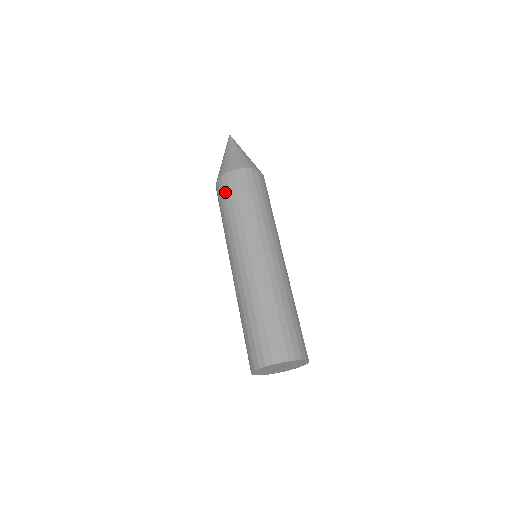
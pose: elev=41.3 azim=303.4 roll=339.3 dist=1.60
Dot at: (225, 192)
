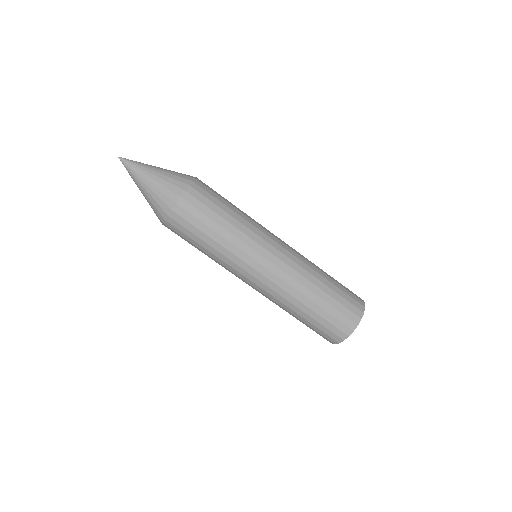
Dot at: occluded
